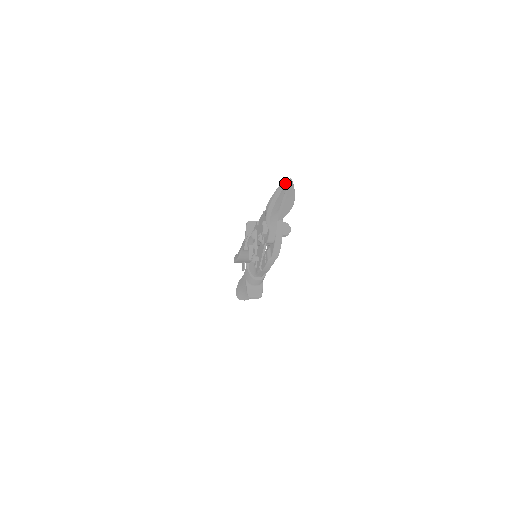
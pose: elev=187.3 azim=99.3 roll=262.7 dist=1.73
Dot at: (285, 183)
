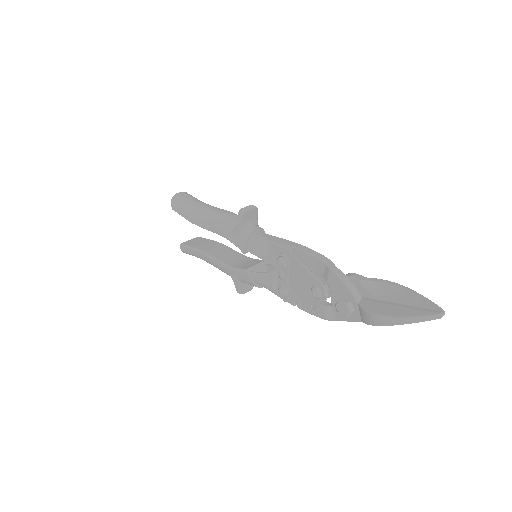
Dot at: occluded
